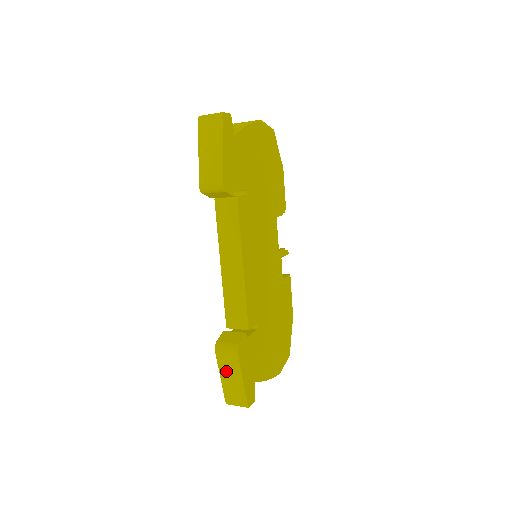
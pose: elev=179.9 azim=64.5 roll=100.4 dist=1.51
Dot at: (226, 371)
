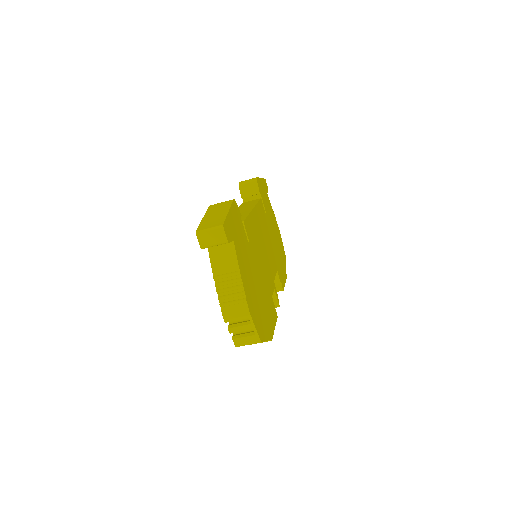
Dot at: (213, 212)
